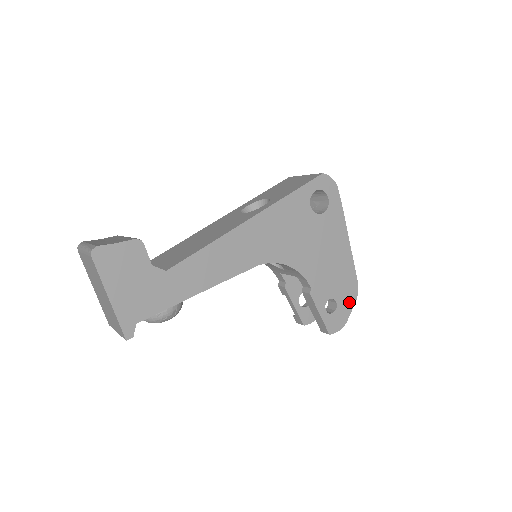
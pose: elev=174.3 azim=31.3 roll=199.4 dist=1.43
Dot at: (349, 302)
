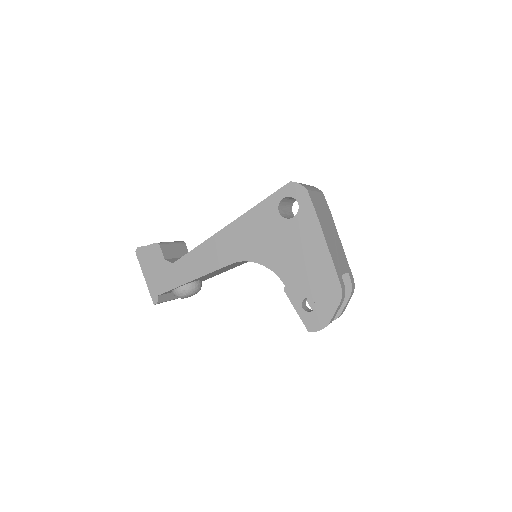
Dot at: (331, 304)
